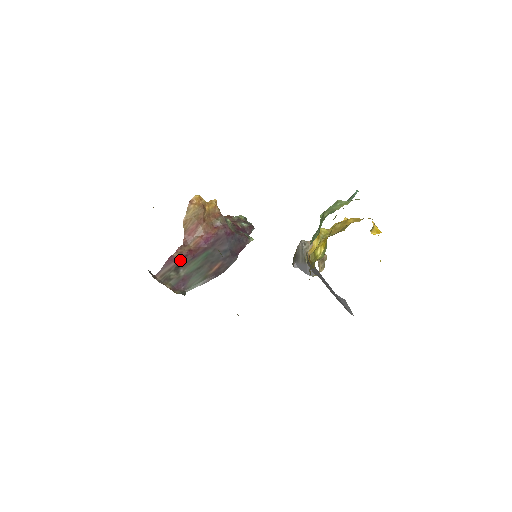
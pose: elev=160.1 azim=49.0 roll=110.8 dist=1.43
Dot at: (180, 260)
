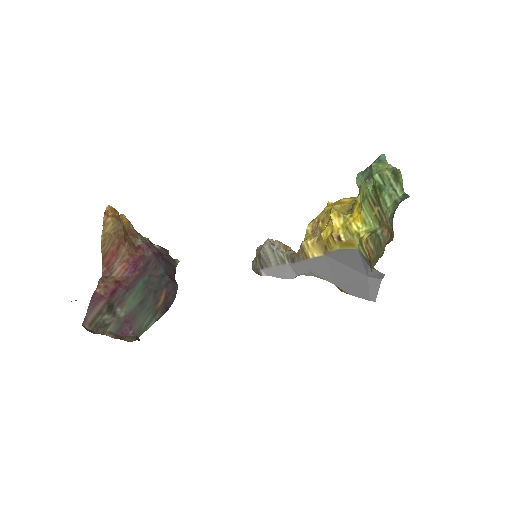
Dot at: (110, 296)
